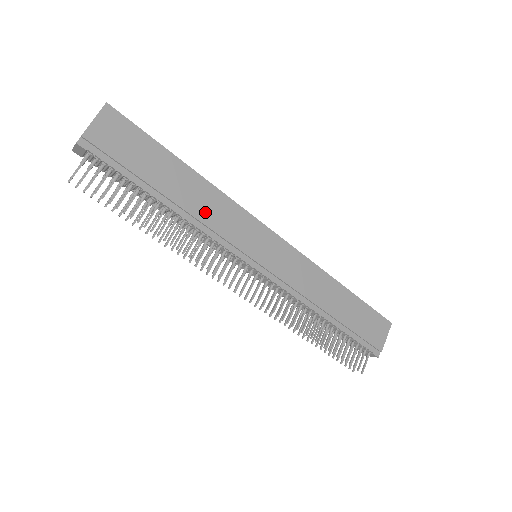
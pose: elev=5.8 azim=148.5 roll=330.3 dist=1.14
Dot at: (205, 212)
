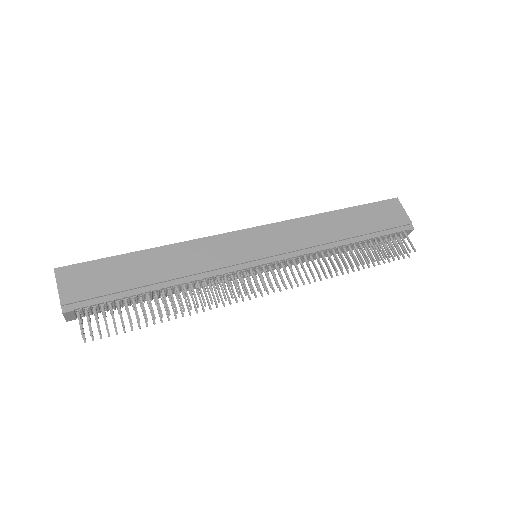
Dot at: (190, 265)
